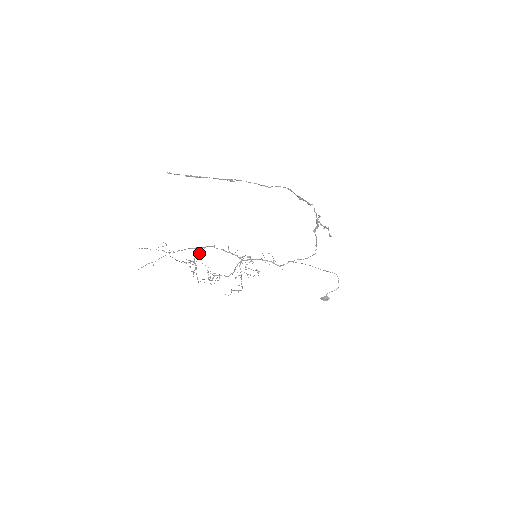
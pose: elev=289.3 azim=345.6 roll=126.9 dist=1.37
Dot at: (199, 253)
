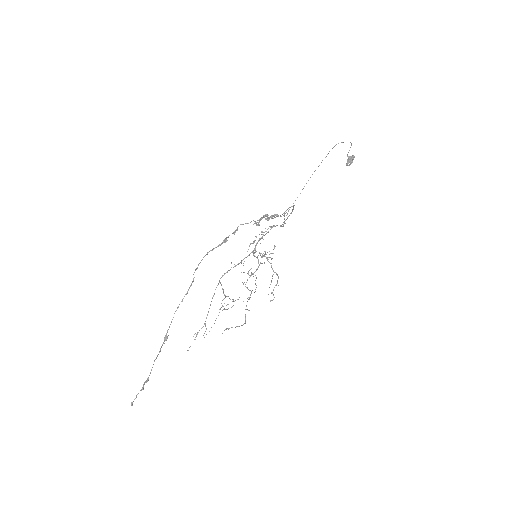
Dot at: occluded
